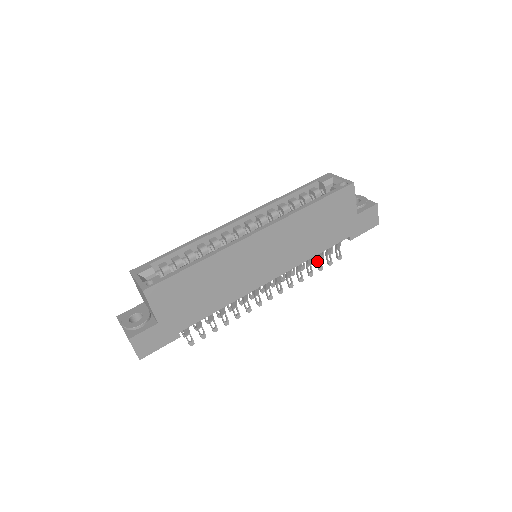
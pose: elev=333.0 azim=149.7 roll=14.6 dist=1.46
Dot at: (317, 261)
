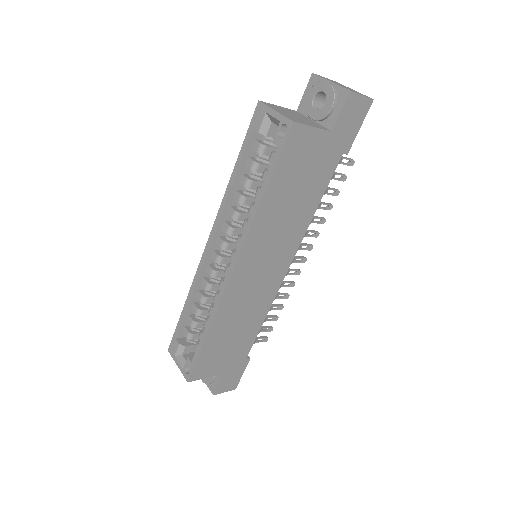
Dot at: occluded
